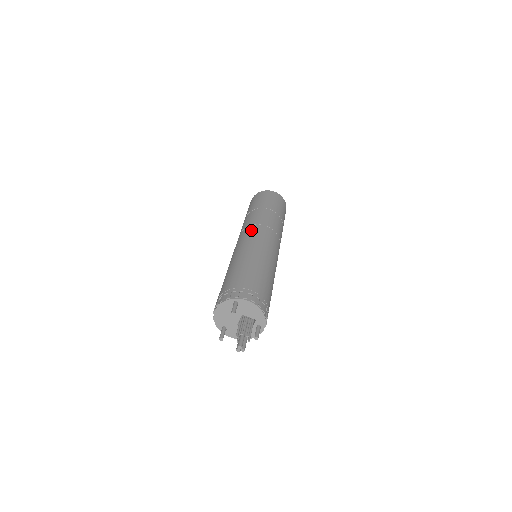
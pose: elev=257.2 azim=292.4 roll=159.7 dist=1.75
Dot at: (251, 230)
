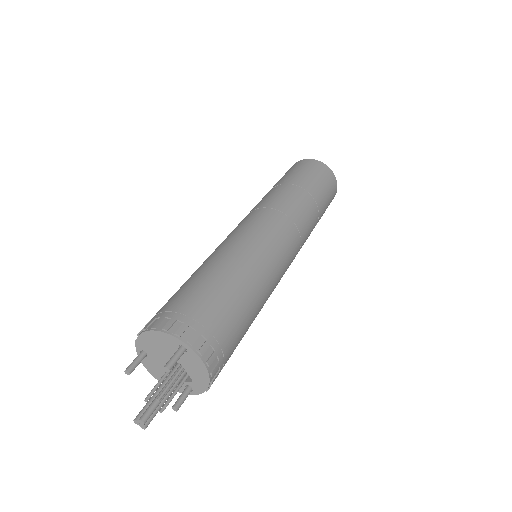
Dot at: (276, 221)
